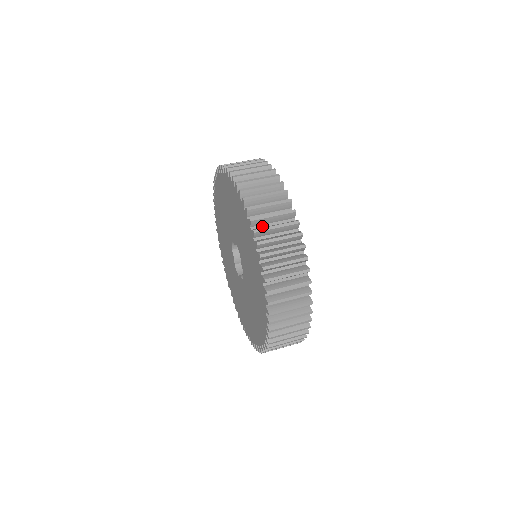
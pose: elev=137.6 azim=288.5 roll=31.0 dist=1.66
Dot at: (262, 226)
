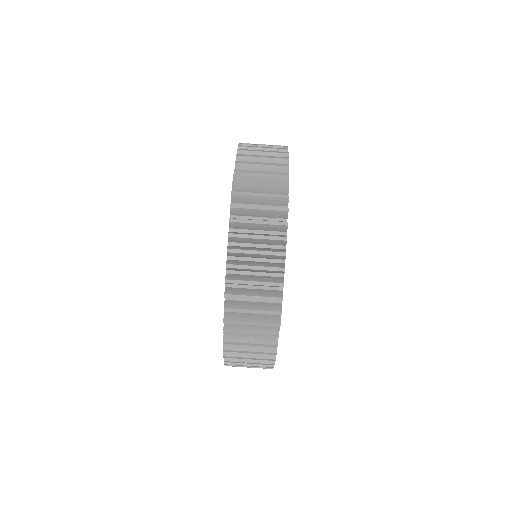
Dot at: occluded
